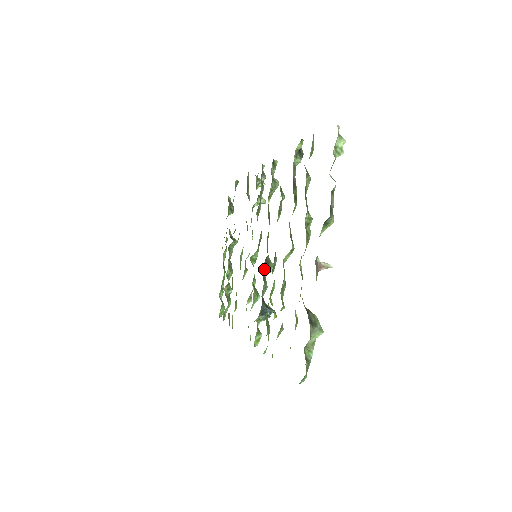
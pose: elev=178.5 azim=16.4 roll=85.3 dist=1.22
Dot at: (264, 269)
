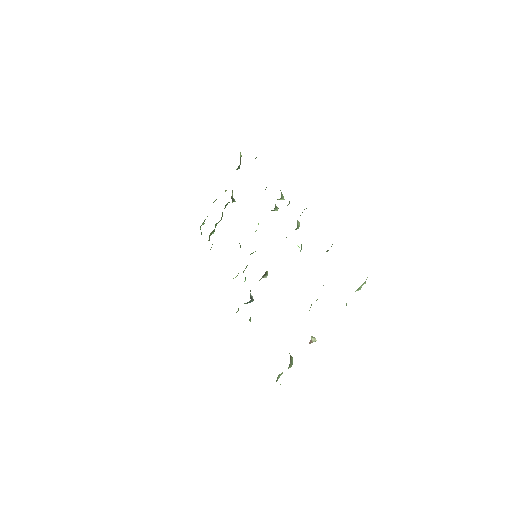
Dot at: (261, 278)
